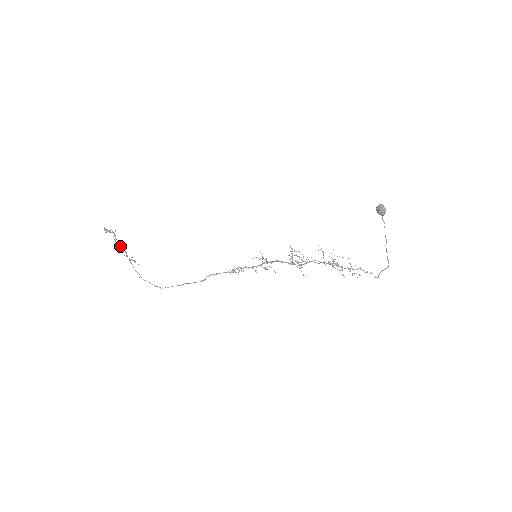
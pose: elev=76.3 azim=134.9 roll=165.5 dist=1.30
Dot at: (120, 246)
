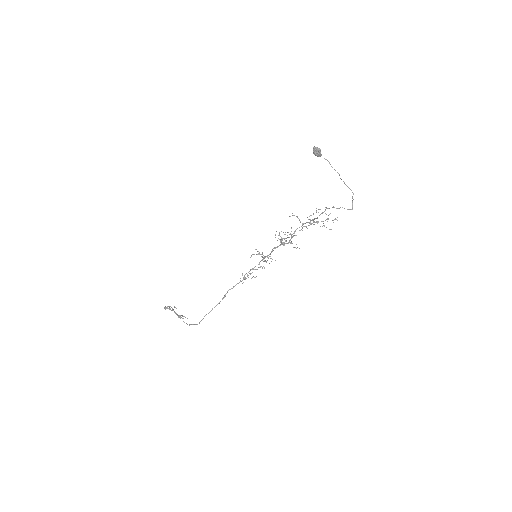
Dot at: (182, 318)
